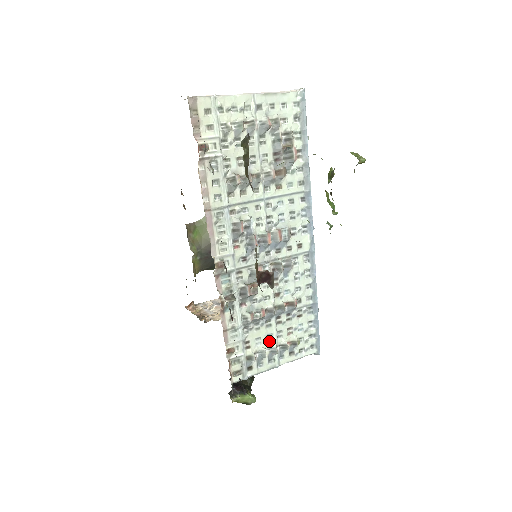
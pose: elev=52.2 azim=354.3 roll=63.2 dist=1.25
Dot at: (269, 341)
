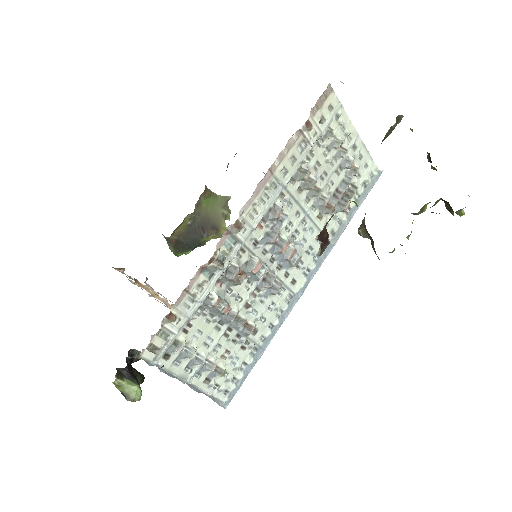
Dot at: (205, 345)
